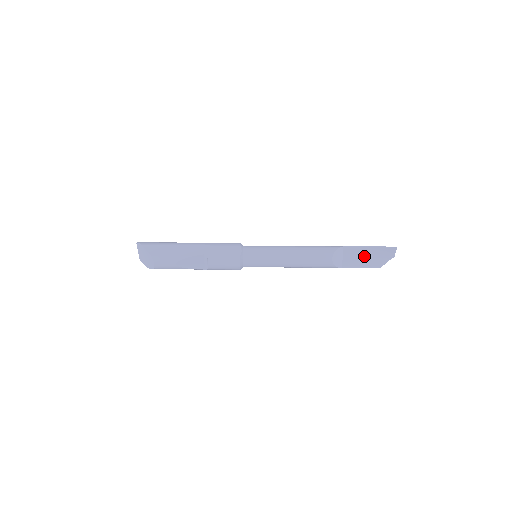
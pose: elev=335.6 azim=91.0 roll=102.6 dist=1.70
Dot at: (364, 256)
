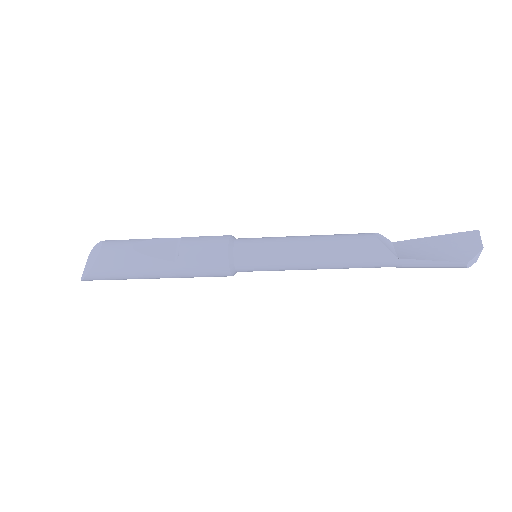
Dot at: (431, 249)
